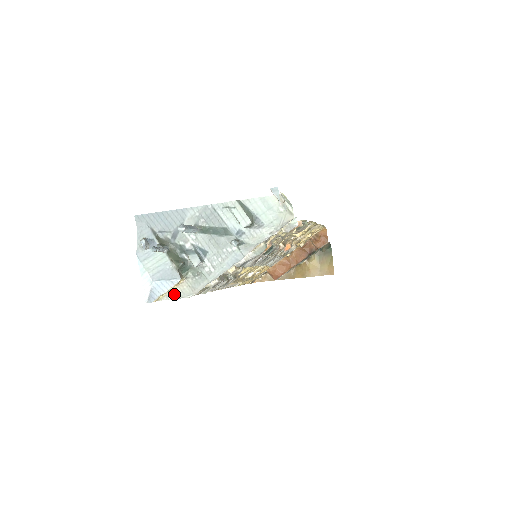
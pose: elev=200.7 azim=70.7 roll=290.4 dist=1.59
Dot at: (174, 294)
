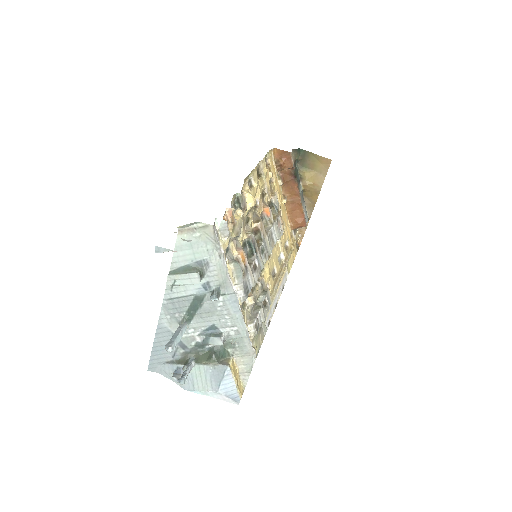
Dot at: (245, 372)
